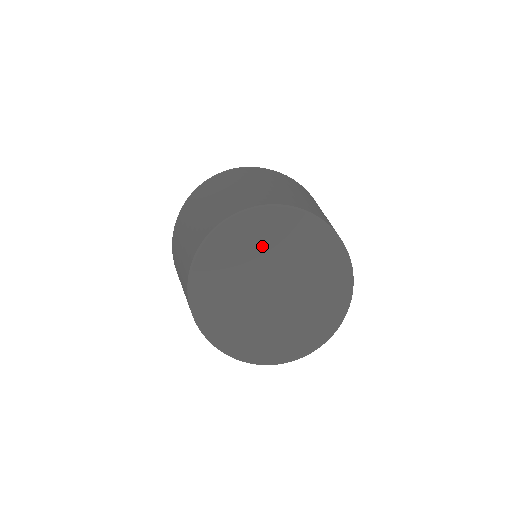
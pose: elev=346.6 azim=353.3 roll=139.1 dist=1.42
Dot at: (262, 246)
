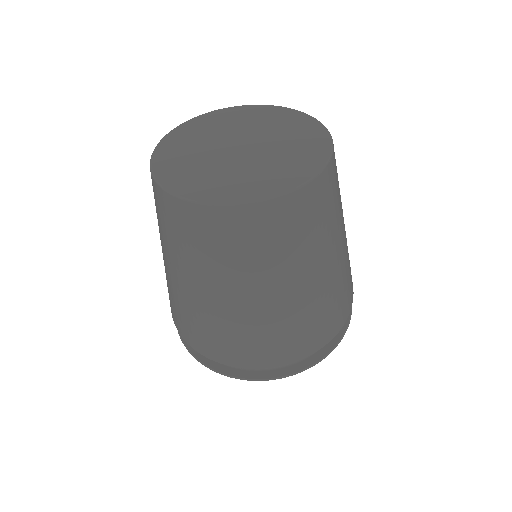
Dot at: (270, 126)
